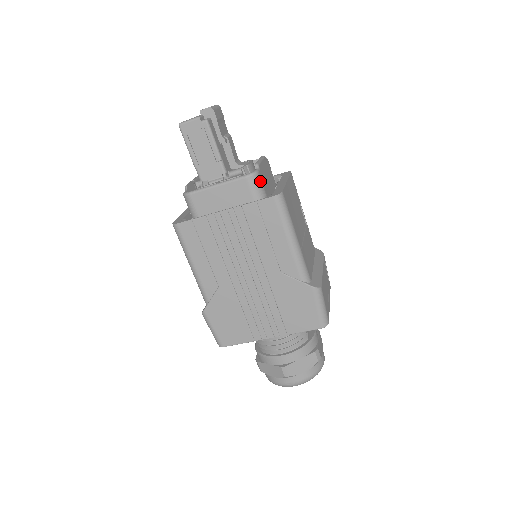
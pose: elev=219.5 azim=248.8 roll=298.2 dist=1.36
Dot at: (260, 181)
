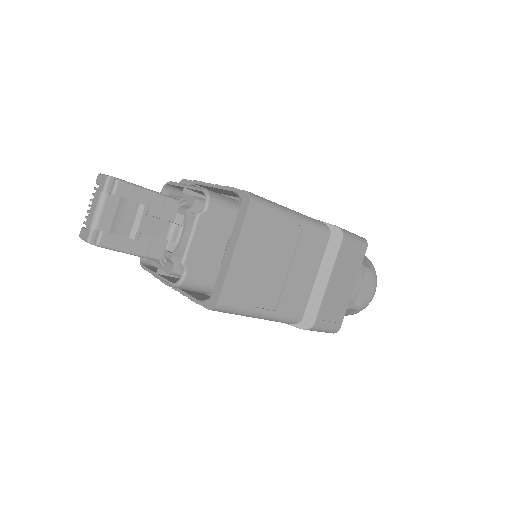
Dot at: (193, 283)
